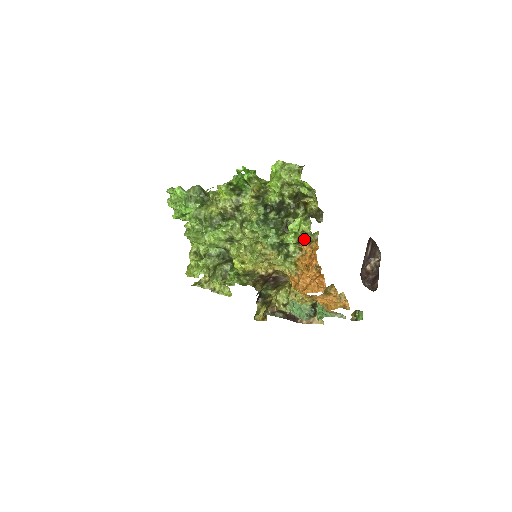
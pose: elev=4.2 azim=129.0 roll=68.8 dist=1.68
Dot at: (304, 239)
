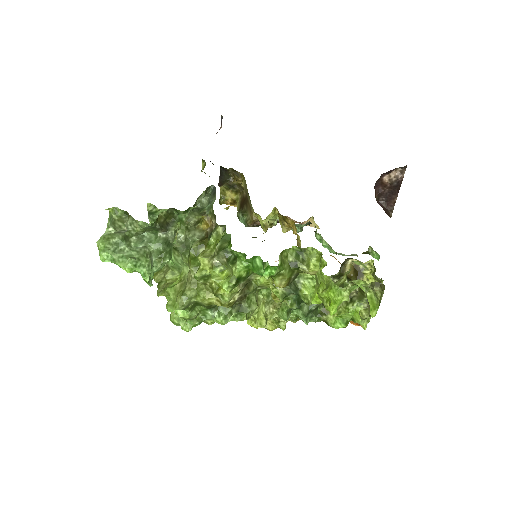
Dot at: occluded
